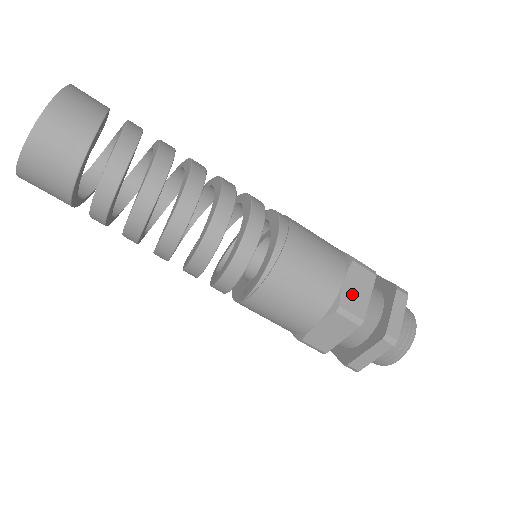
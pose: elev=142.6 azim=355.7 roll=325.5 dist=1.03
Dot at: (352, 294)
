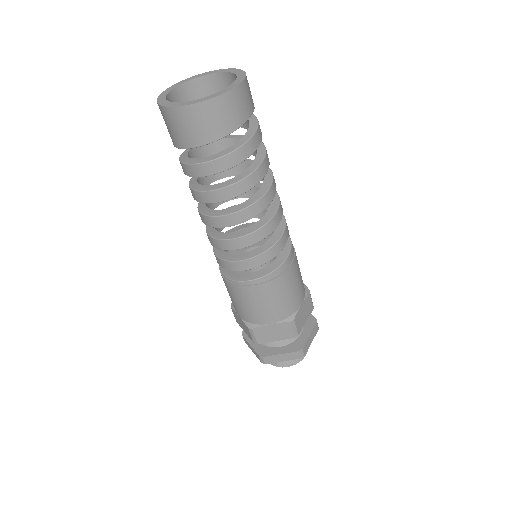
Dot at: (267, 331)
